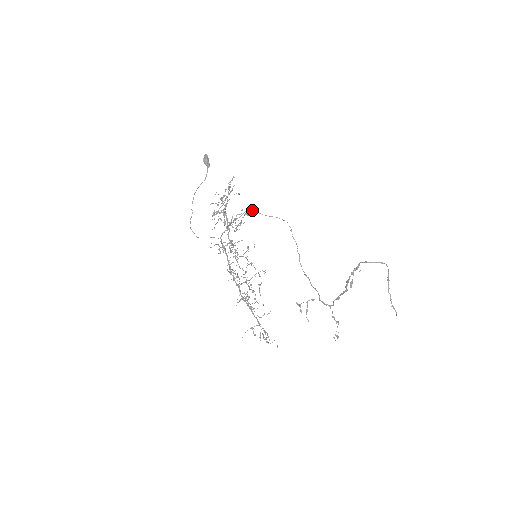
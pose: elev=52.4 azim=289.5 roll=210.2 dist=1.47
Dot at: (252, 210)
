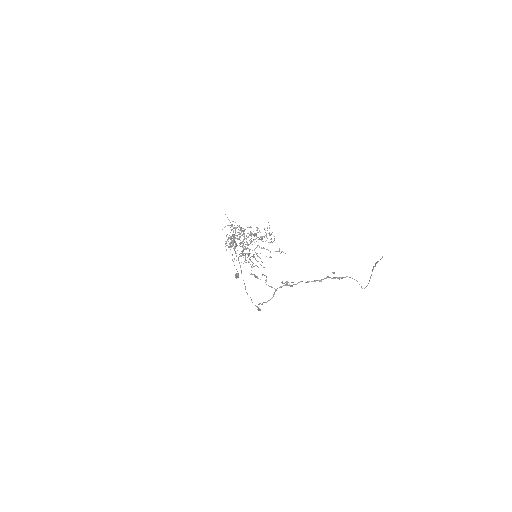
Dot at: (281, 251)
